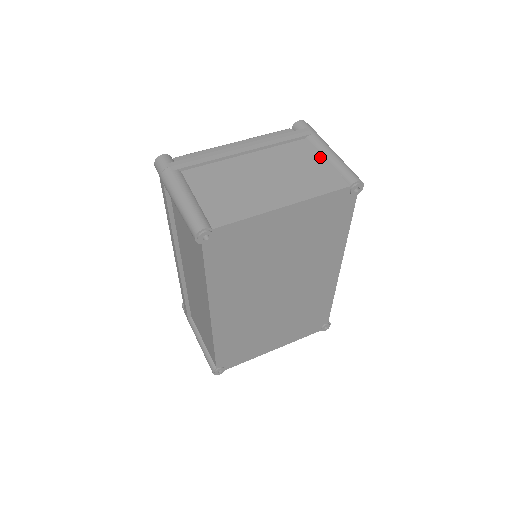
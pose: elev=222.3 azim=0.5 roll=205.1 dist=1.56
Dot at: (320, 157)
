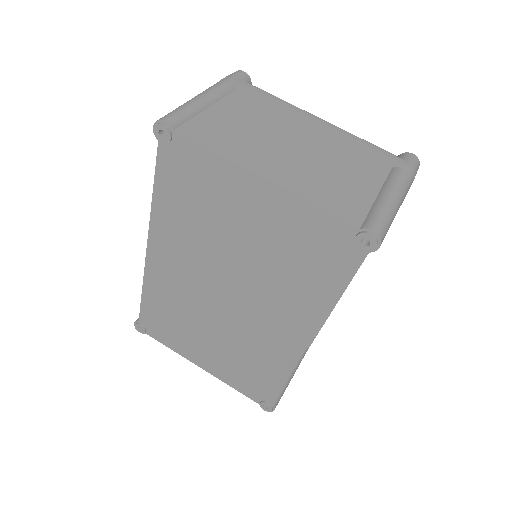
Dot at: (377, 187)
